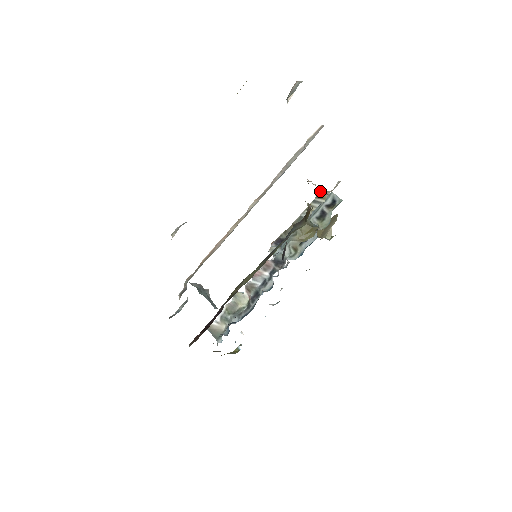
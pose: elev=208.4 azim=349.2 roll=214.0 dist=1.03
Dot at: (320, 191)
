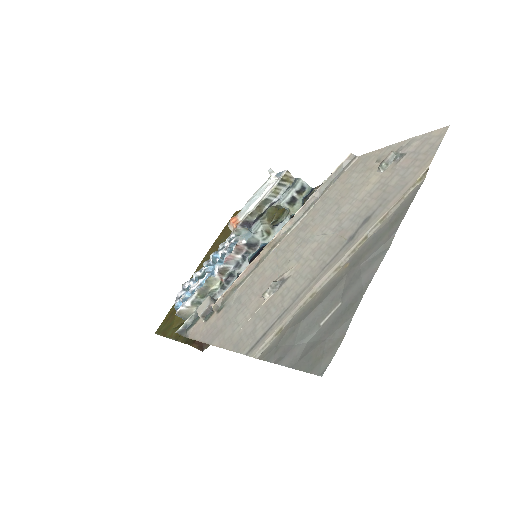
Dot at: (284, 174)
